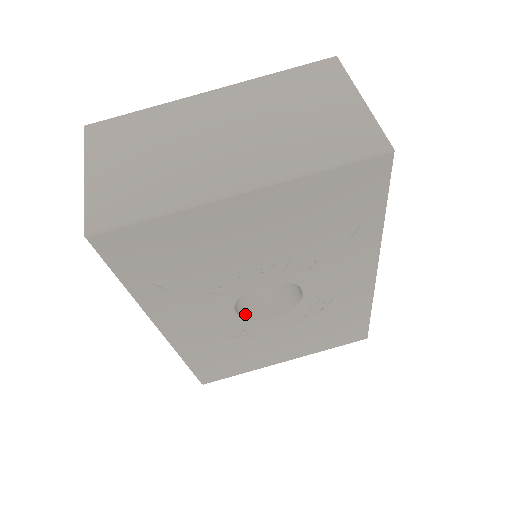
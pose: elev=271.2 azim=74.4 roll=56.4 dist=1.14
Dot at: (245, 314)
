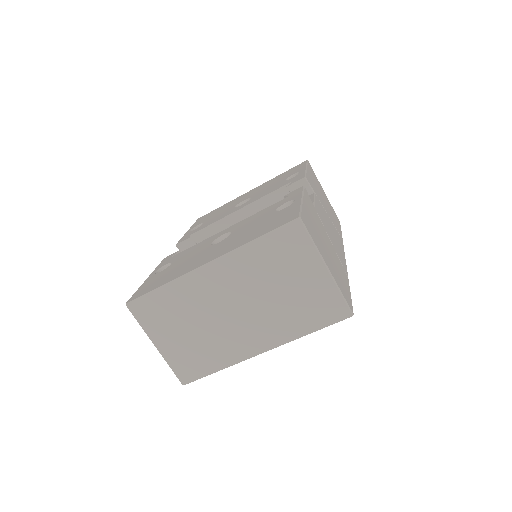
Dot at: occluded
